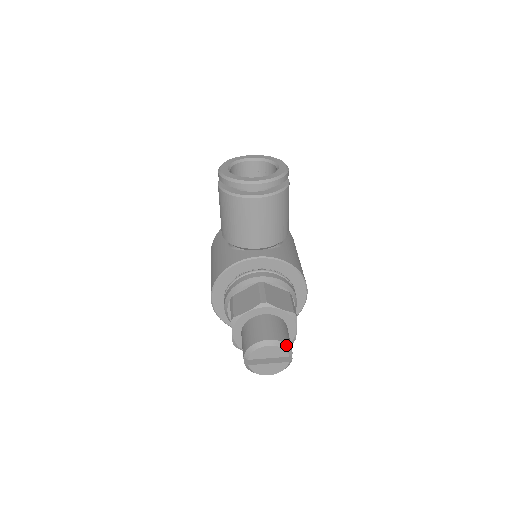
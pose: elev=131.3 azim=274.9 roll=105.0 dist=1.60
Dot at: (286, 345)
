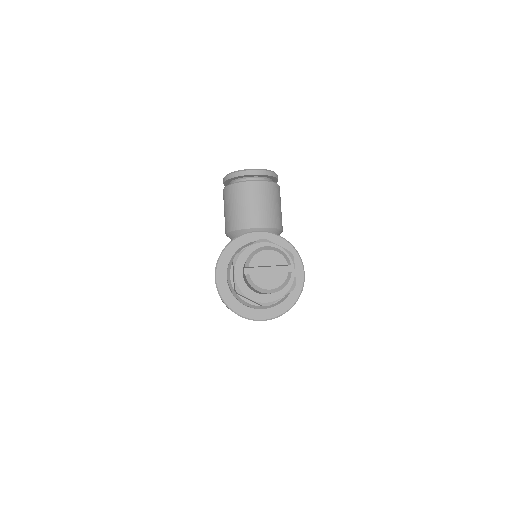
Dot at: (284, 253)
